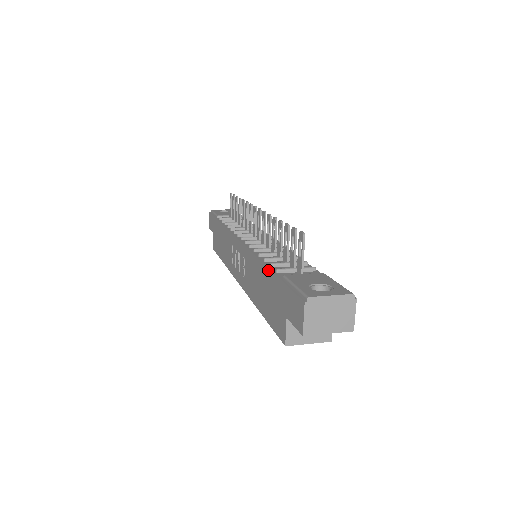
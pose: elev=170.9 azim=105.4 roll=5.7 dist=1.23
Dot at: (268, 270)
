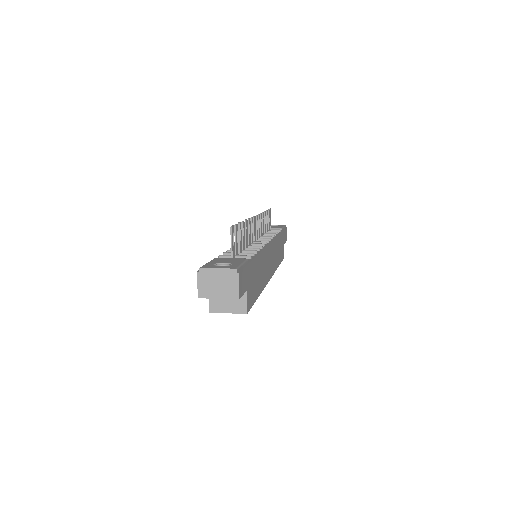
Dot at: occluded
